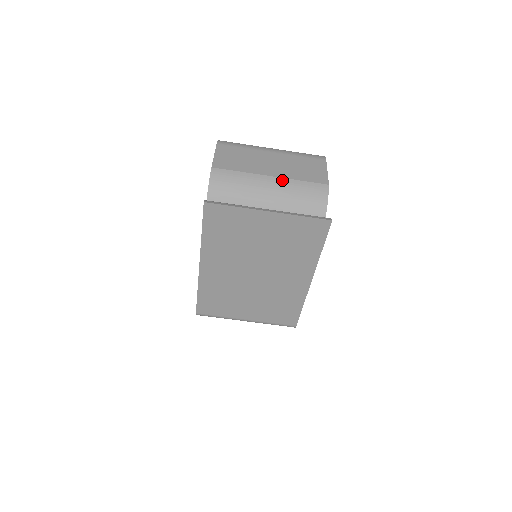
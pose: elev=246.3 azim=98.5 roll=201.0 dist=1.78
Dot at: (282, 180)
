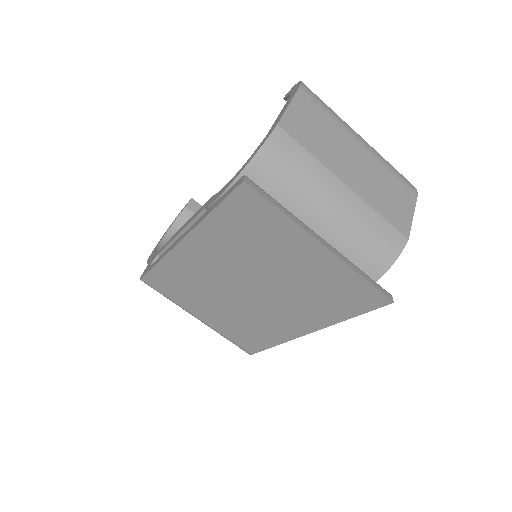
Dot at: (358, 200)
